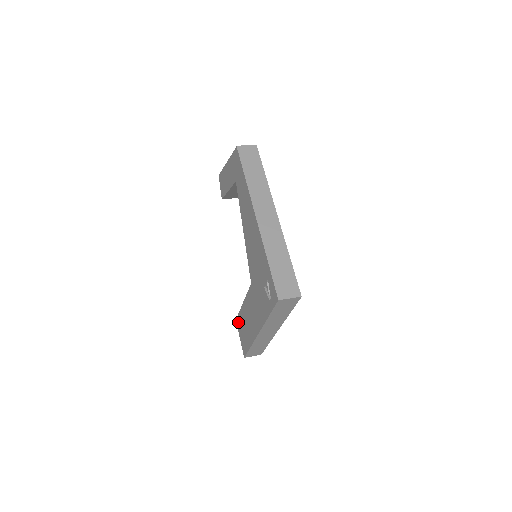
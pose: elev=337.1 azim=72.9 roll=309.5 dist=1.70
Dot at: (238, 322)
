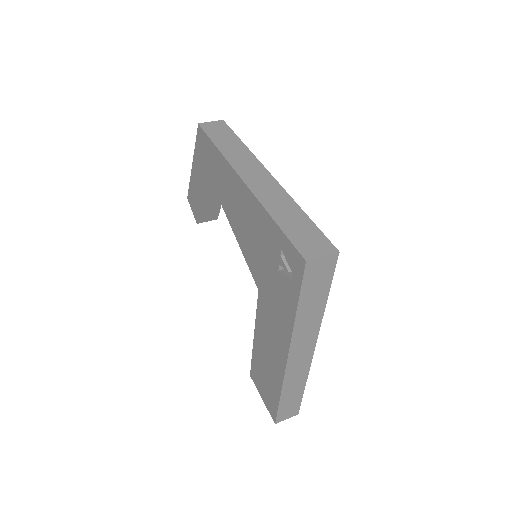
Dot at: (254, 375)
